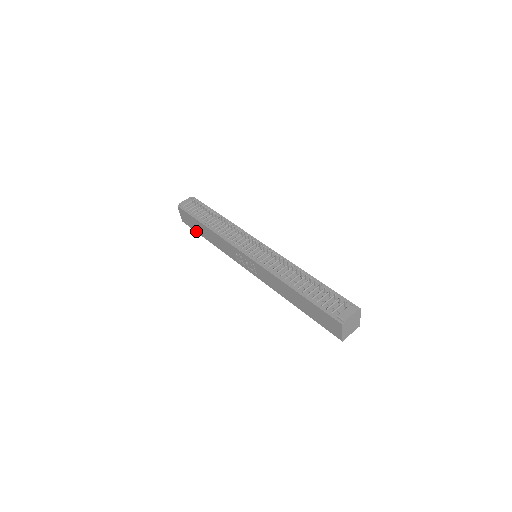
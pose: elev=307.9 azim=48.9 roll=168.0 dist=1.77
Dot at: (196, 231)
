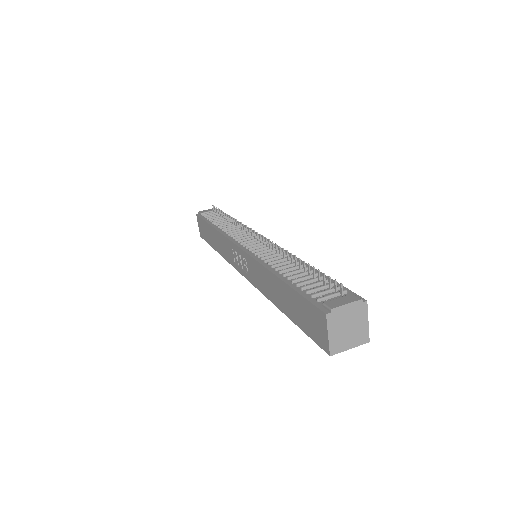
Dot at: (208, 242)
